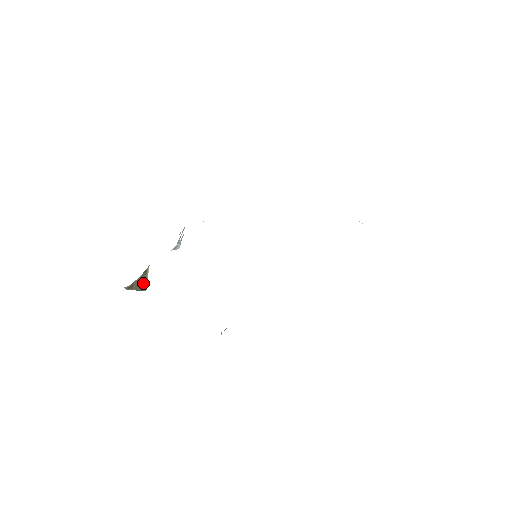
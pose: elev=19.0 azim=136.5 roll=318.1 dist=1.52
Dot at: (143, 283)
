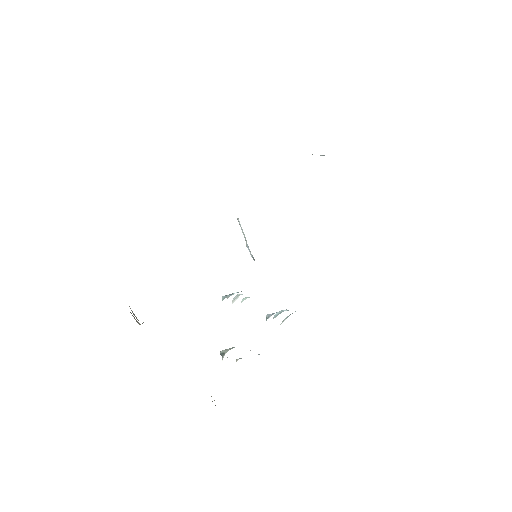
Dot at: occluded
